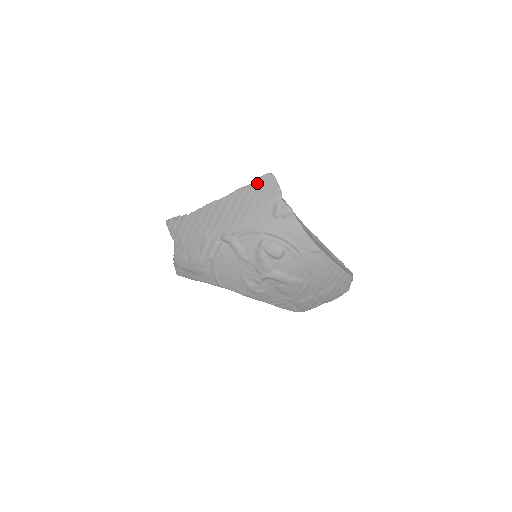
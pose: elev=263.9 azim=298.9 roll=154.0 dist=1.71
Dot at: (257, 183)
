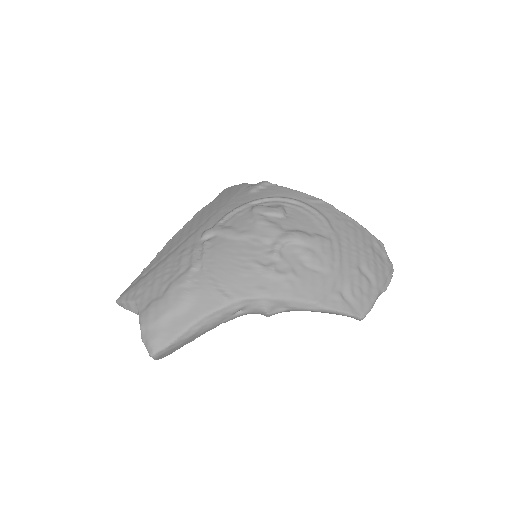
Dot at: (218, 196)
